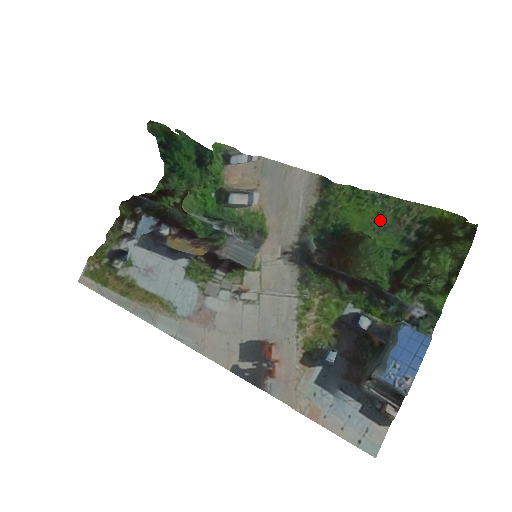
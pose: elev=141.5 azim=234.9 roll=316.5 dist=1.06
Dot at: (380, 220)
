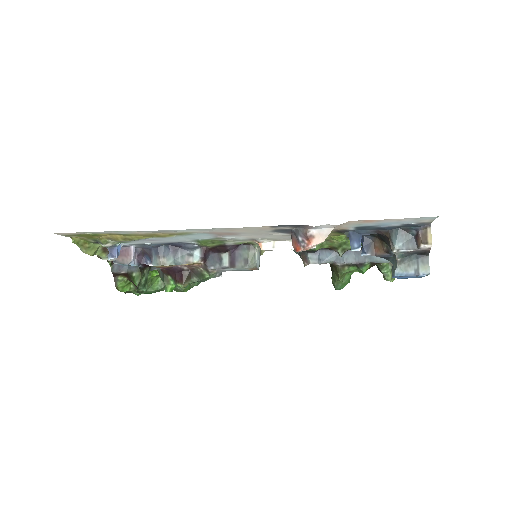
Dot at: occluded
